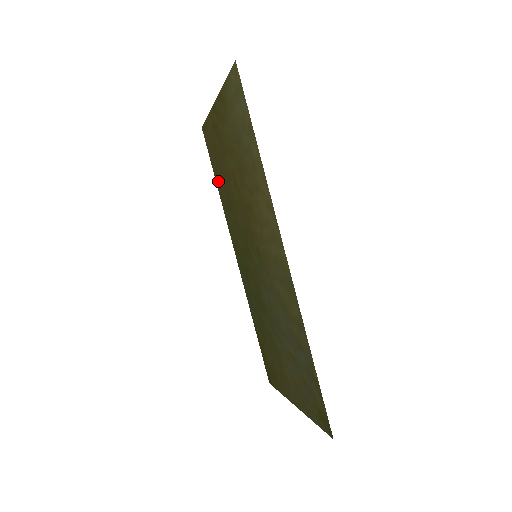
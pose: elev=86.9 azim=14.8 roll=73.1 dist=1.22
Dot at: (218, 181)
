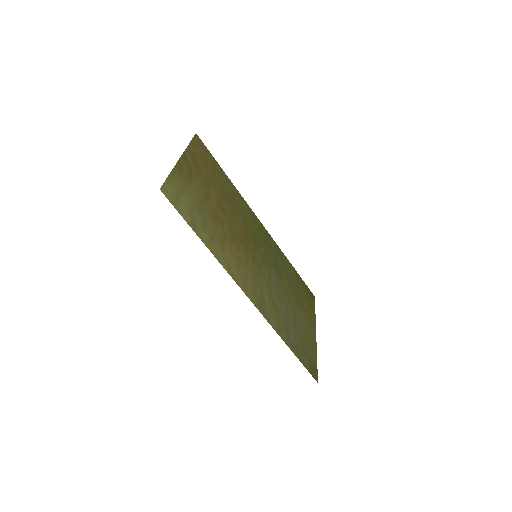
Dot at: (224, 177)
